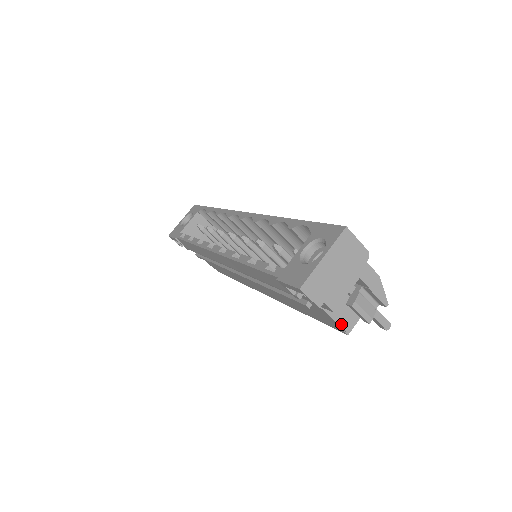
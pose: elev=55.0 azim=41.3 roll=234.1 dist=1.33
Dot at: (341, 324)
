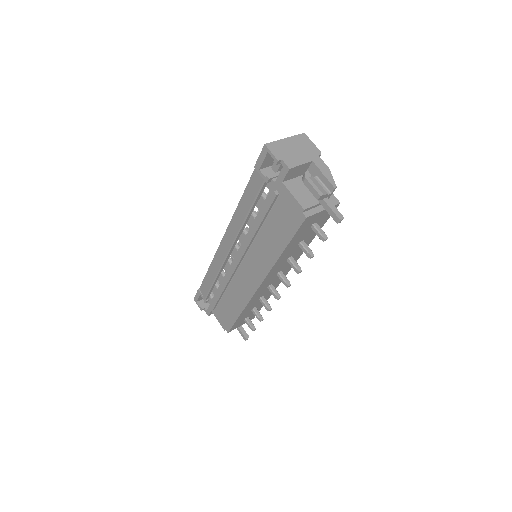
Dot at: (300, 202)
